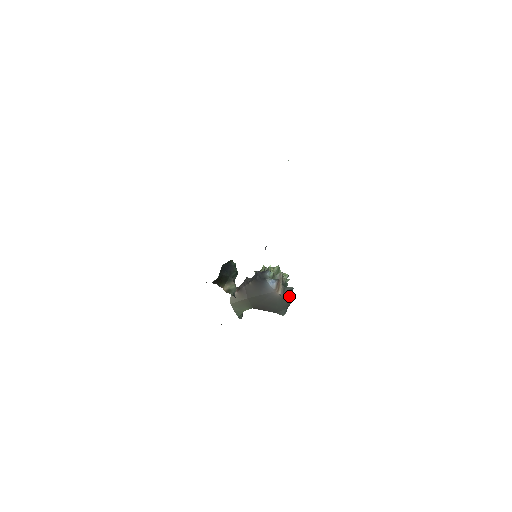
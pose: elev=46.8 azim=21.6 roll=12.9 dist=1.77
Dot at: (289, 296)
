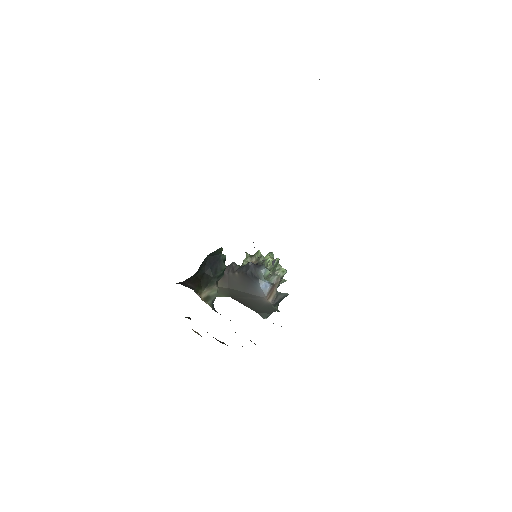
Dot at: (280, 301)
